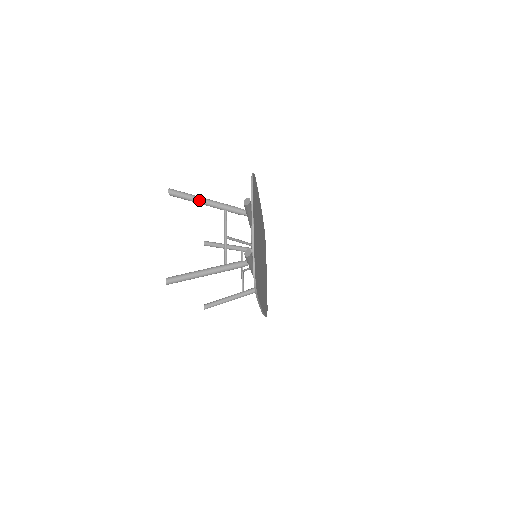
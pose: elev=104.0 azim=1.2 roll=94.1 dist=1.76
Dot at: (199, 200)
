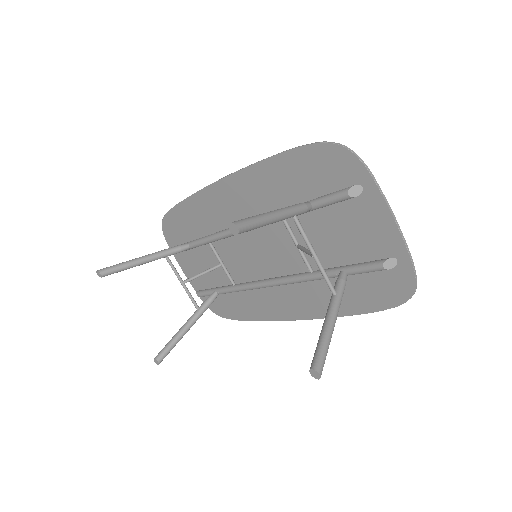
Dot at: (272, 219)
